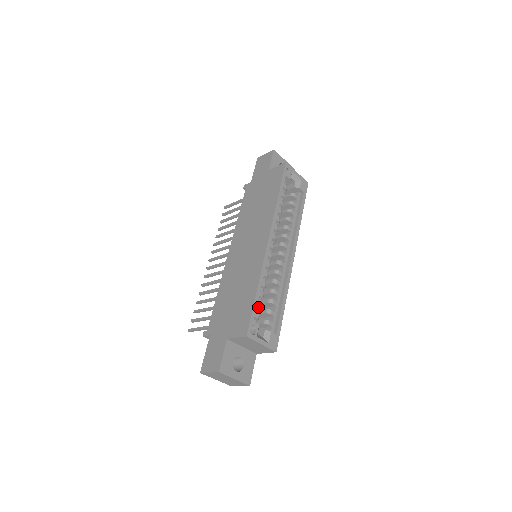
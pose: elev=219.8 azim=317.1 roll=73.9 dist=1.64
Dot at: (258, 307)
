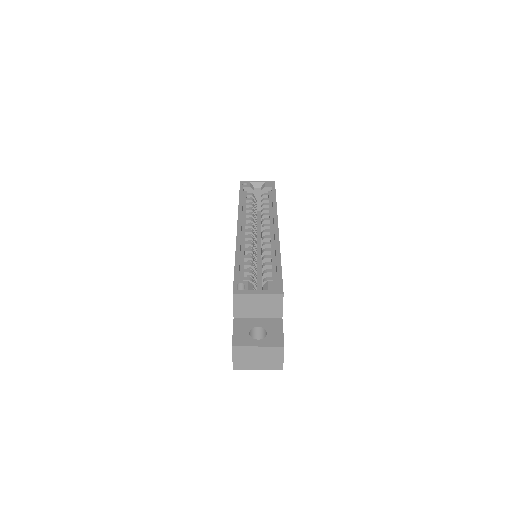
Dot at: (247, 273)
